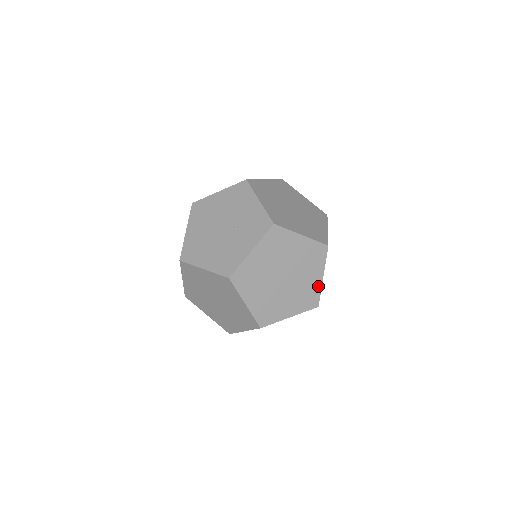
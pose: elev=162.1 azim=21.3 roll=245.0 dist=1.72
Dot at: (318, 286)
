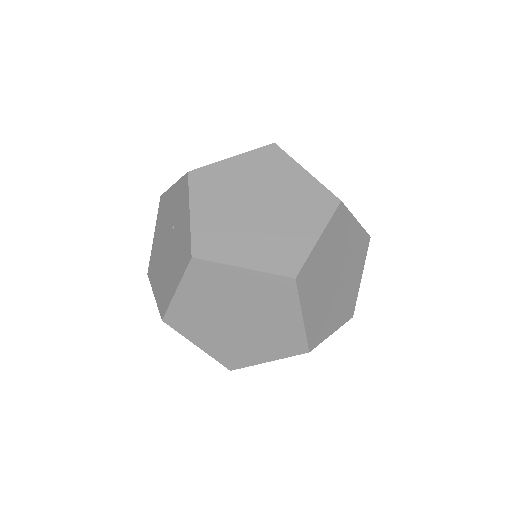
Dot at: (312, 183)
